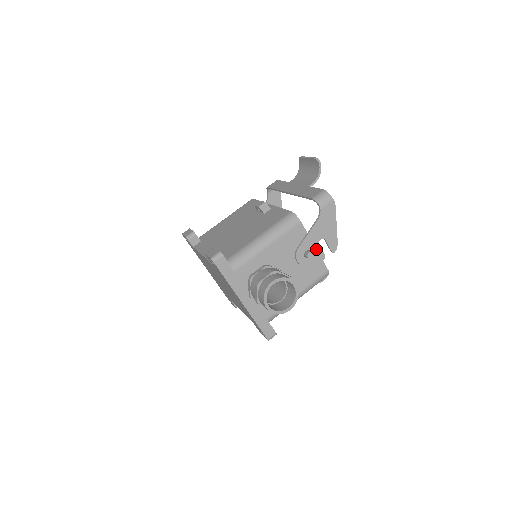
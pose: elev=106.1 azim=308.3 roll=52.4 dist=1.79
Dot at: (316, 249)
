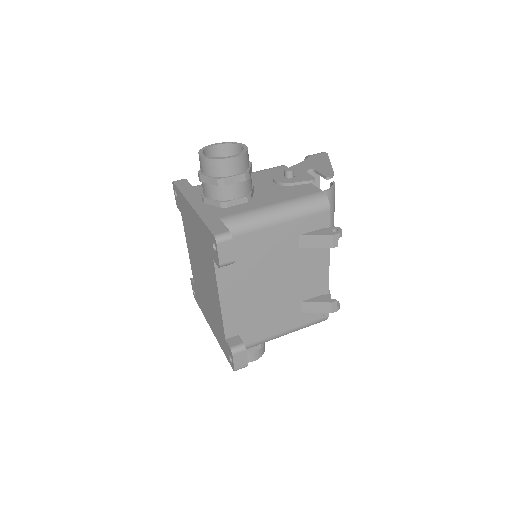
Dot at: (302, 174)
